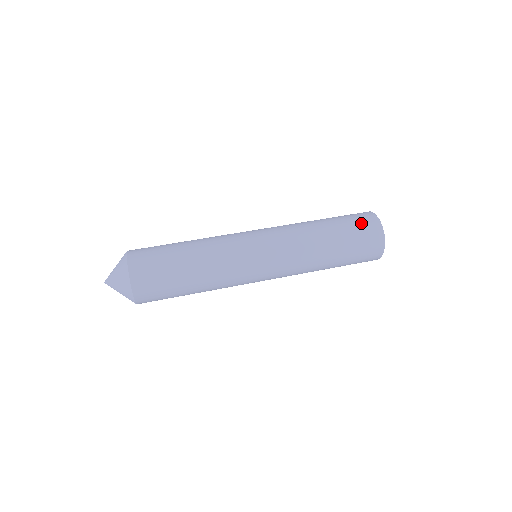
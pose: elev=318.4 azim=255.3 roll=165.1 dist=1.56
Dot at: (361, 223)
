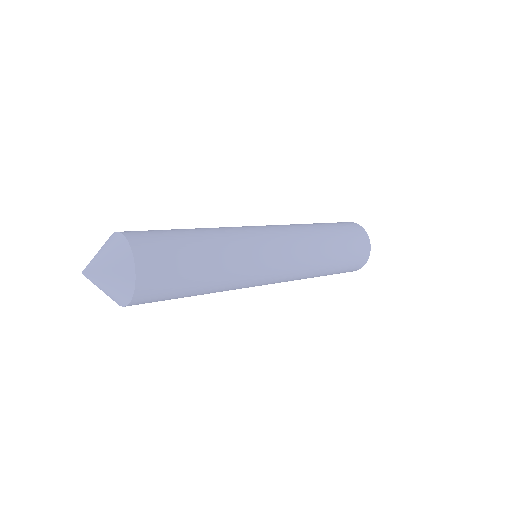
Dot at: occluded
